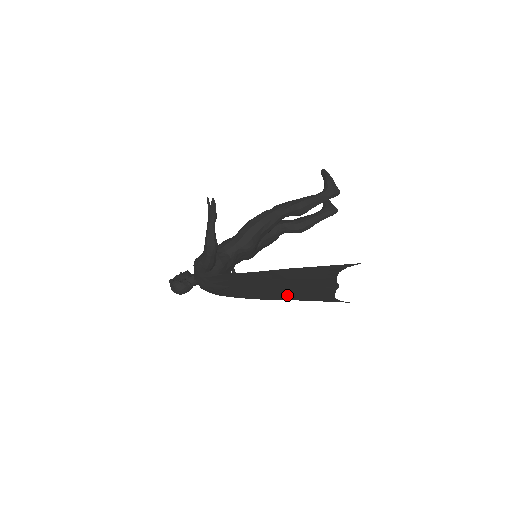
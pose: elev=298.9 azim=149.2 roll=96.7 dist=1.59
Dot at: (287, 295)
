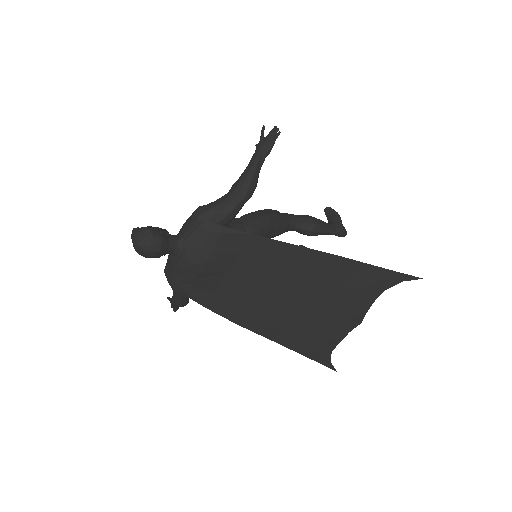
Dot at: (281, 325)
